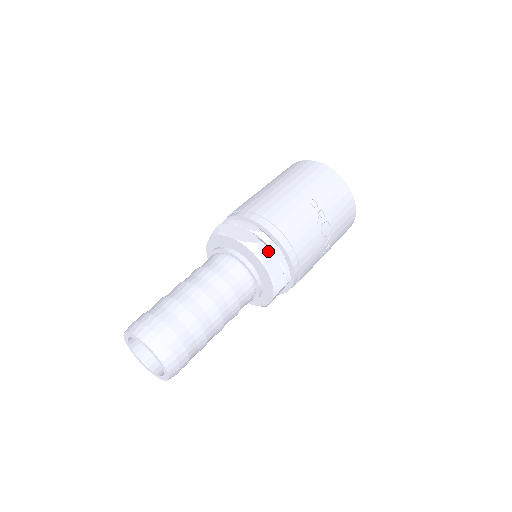
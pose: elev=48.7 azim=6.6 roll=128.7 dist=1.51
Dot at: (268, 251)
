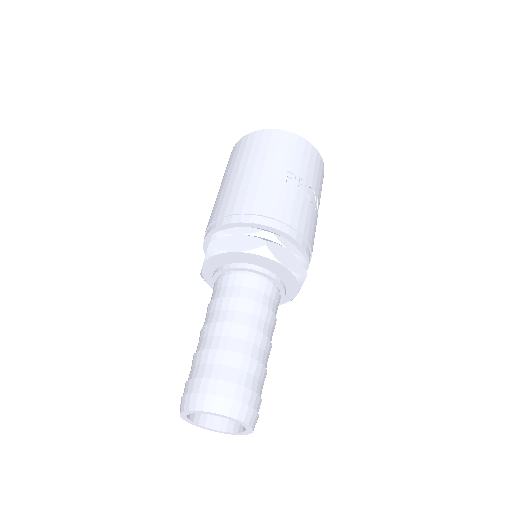
Dot at: (278, 247)
